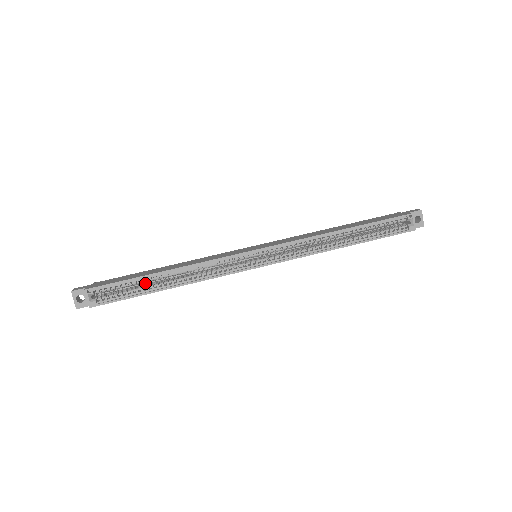
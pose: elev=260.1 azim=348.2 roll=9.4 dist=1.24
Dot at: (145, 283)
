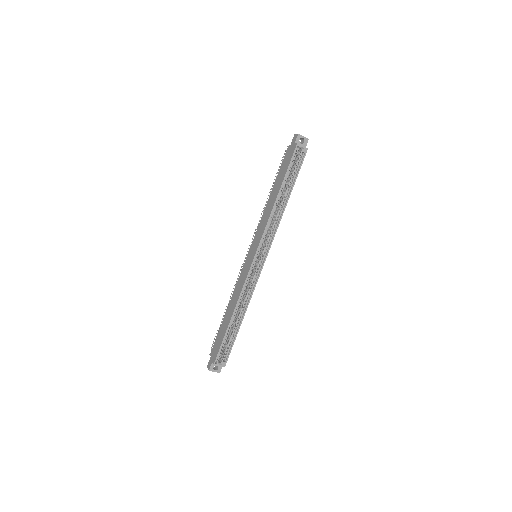
Dot at: occluded
